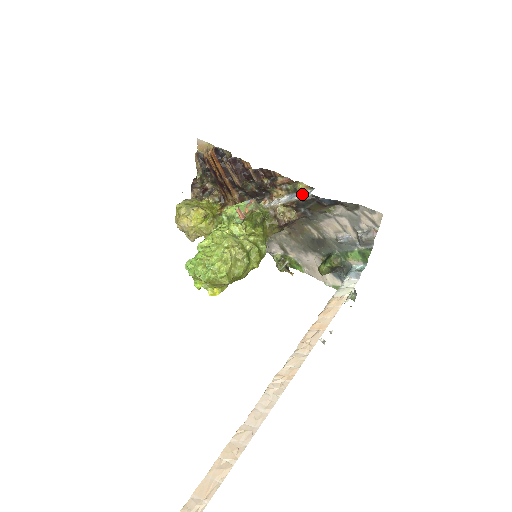
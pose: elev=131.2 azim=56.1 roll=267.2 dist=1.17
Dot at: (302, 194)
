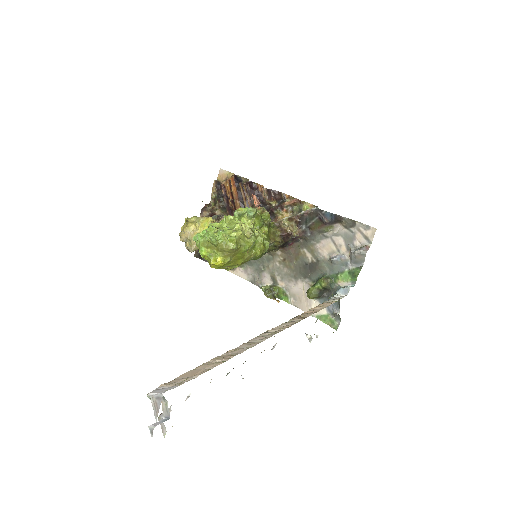
Dot at: (307, 210)
